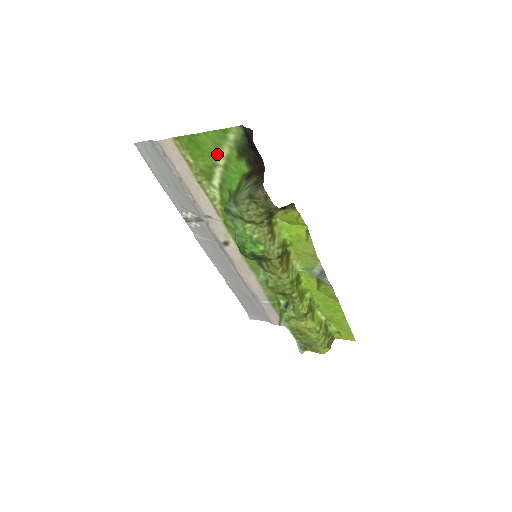
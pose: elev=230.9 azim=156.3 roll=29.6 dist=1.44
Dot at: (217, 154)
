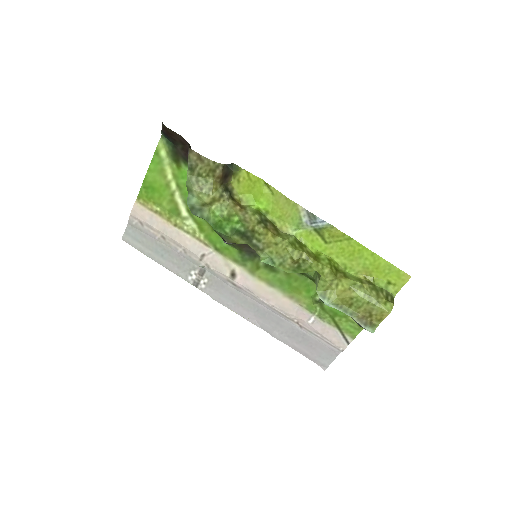
Dot at: (167, 181)
